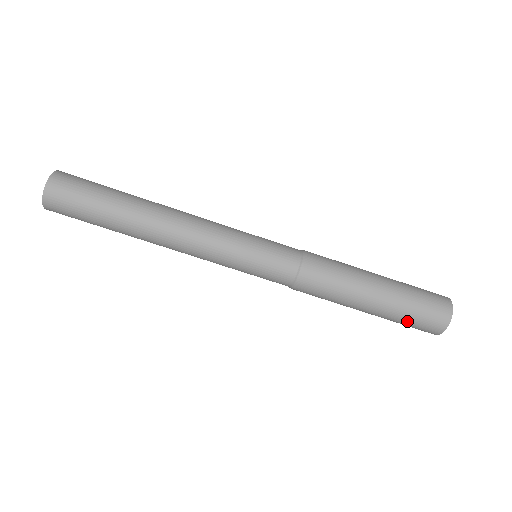
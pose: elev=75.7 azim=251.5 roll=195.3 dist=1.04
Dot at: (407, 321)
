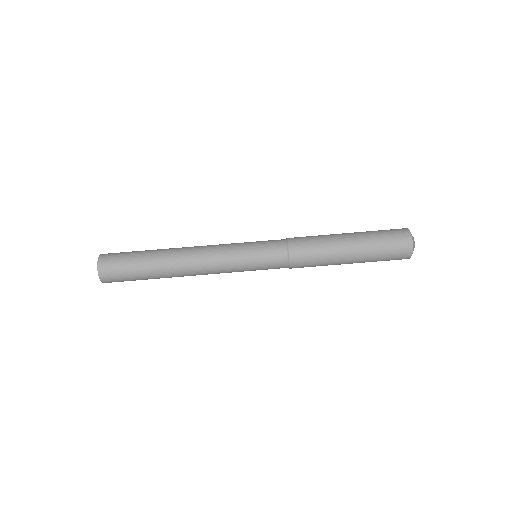
Dot at: (382, 253)
